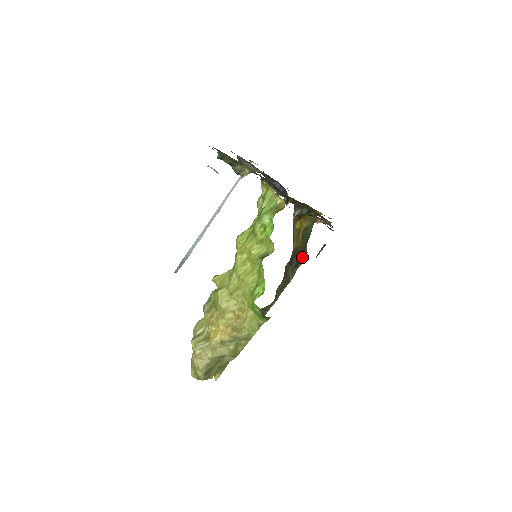
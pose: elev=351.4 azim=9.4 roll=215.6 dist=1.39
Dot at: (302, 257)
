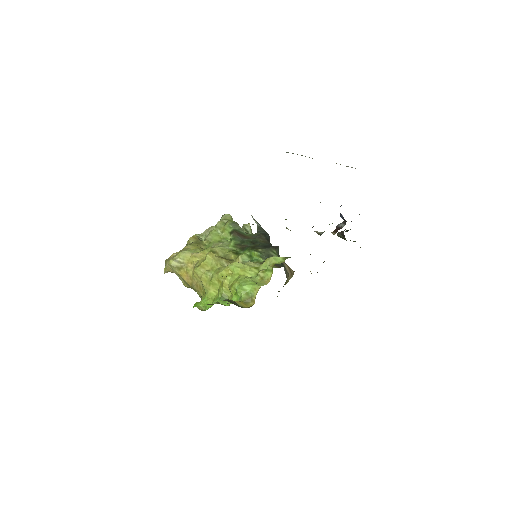
Dot at: occluded
